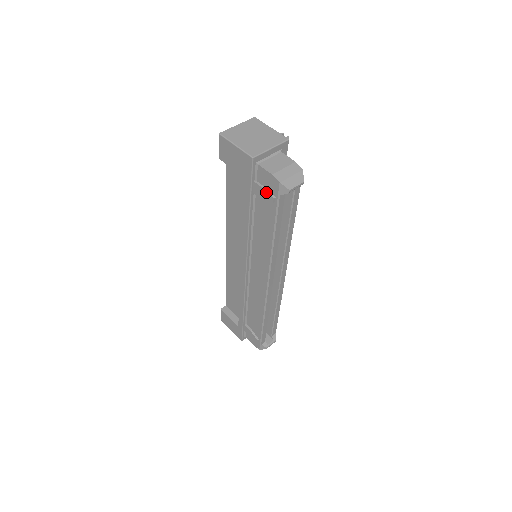
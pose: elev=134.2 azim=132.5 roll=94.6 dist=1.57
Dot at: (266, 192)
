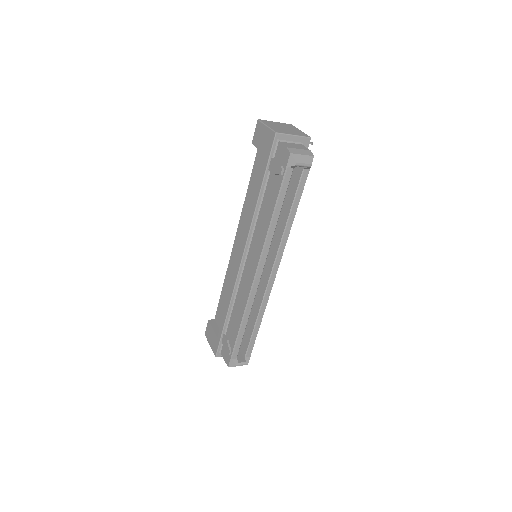
Dot at: (278, 165)
